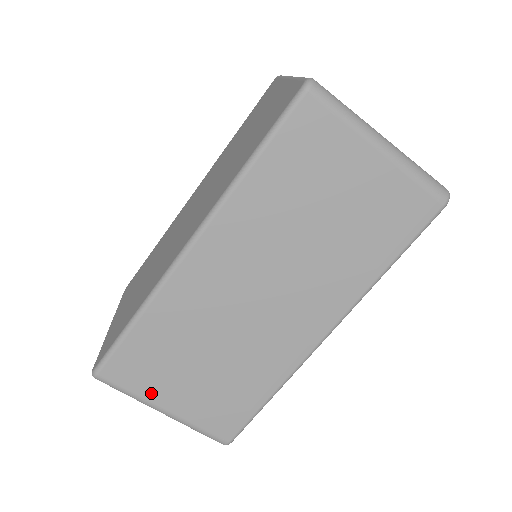
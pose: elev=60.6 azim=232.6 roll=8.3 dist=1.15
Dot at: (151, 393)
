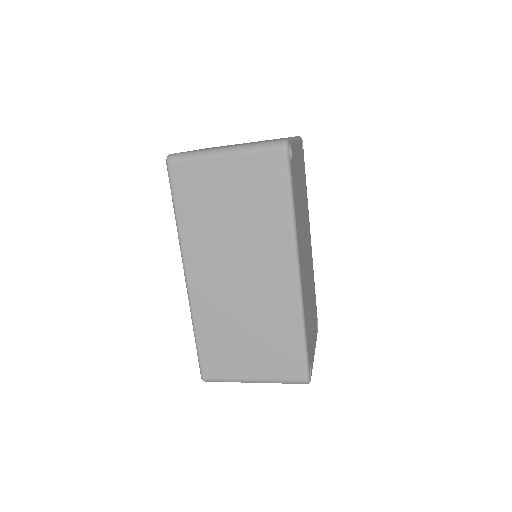
Dot at: (237, 373)
